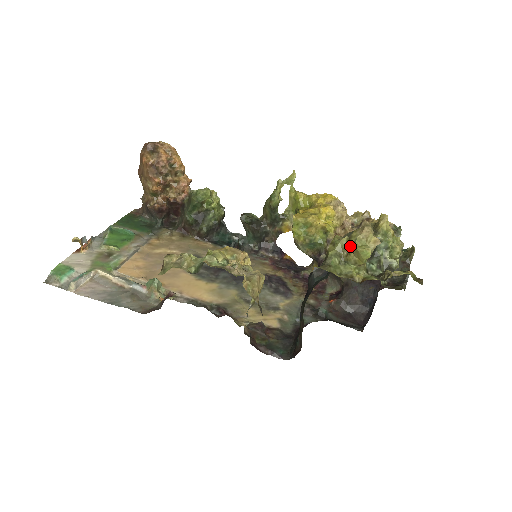
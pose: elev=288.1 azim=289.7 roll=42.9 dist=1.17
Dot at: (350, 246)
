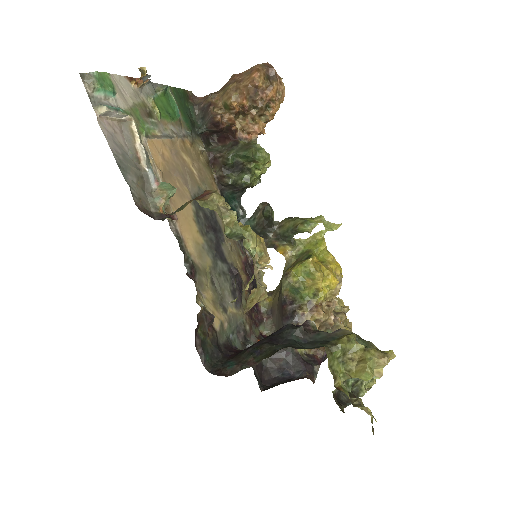
Dot at: (360, 356)
